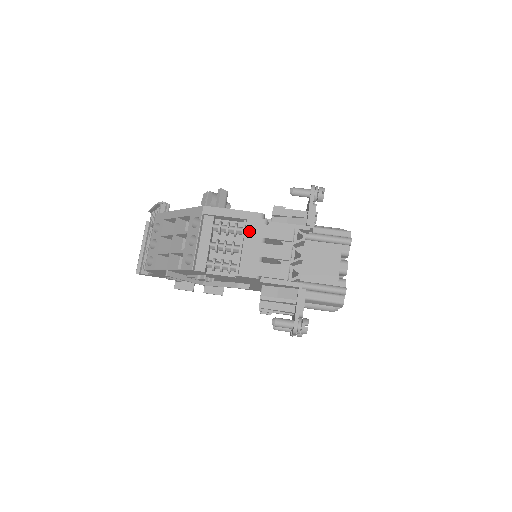
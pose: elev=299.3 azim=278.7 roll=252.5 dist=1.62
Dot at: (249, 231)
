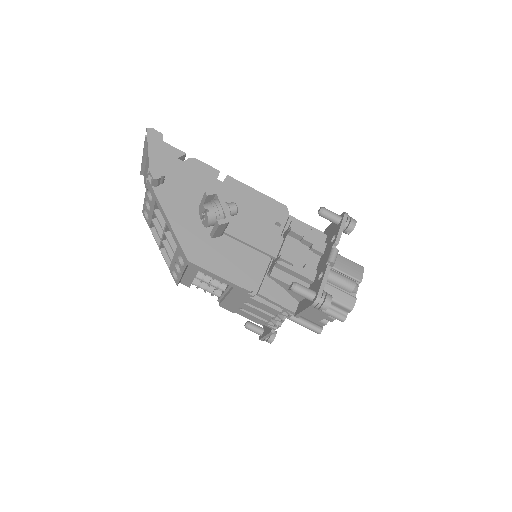
Dot at: (234, 294)
